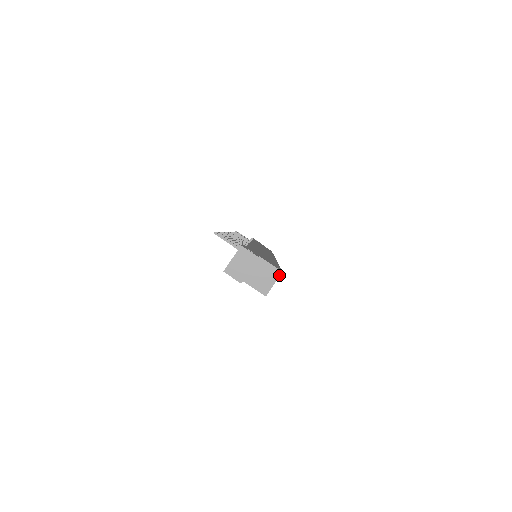
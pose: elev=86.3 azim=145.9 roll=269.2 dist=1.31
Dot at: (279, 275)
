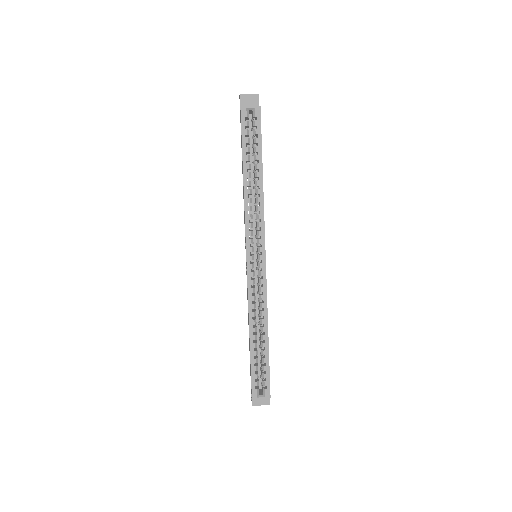
Dot at: (257, 106)
